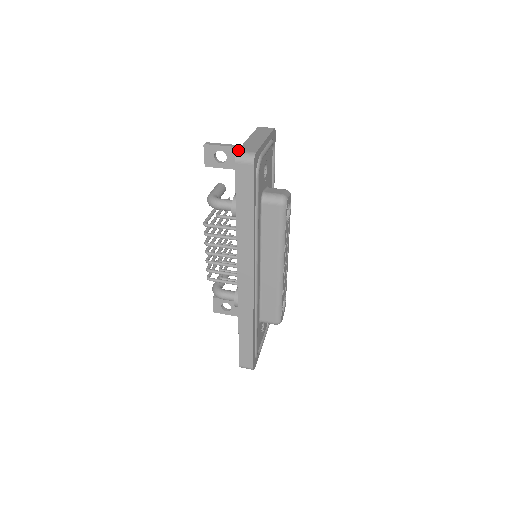
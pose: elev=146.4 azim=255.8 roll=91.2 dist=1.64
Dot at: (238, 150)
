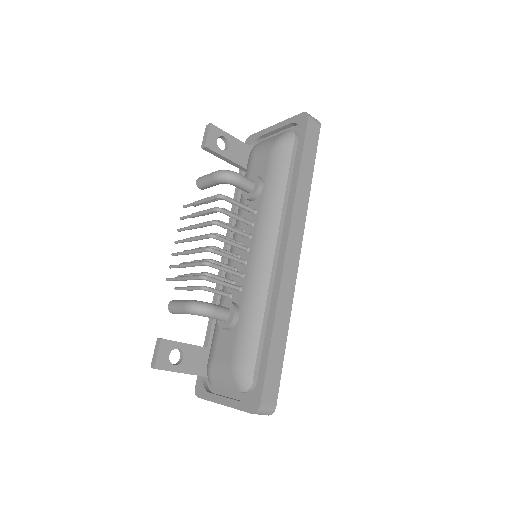
Dot at: (303, 112)
